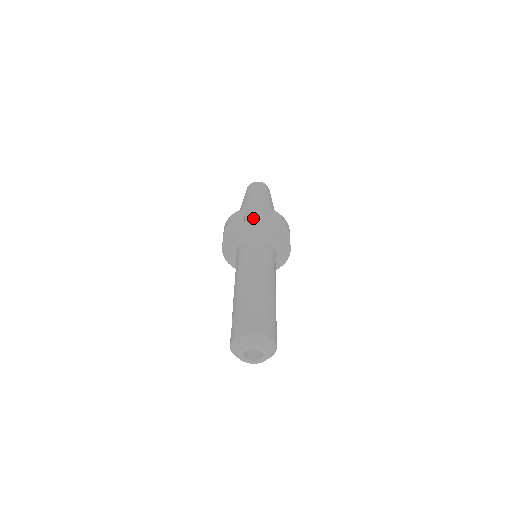
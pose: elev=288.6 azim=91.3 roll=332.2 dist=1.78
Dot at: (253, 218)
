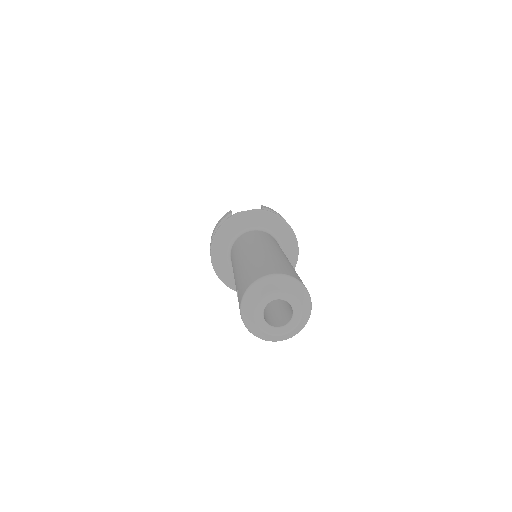
Dot at: occluded
